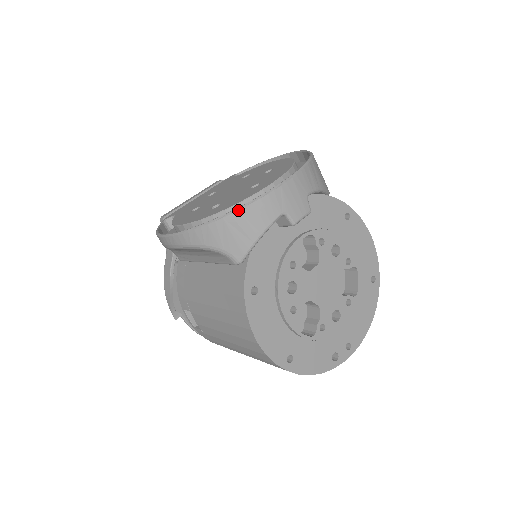
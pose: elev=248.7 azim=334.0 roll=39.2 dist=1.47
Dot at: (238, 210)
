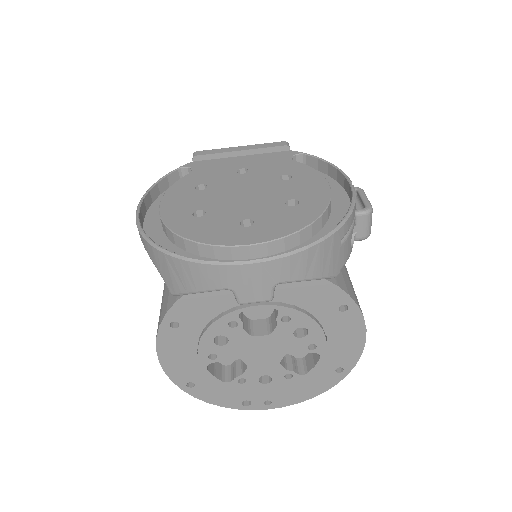
Dot at: (179, 258)
